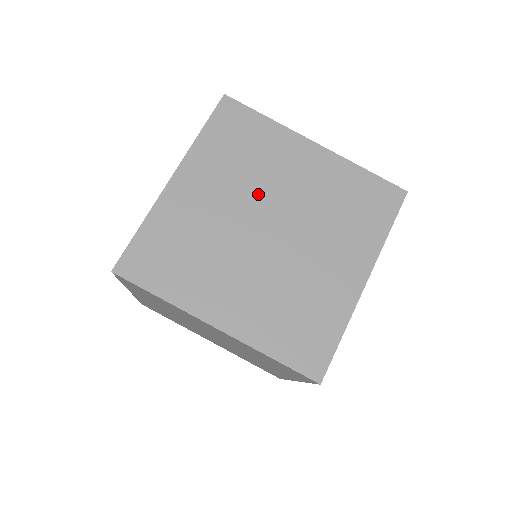
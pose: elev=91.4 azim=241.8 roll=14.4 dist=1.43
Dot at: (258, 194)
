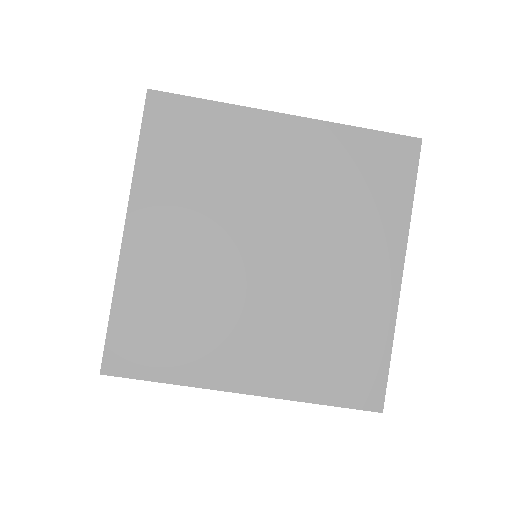
Dot at: (238, 212)
